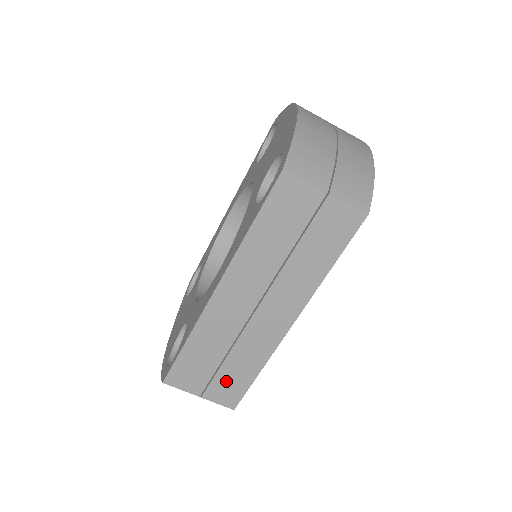
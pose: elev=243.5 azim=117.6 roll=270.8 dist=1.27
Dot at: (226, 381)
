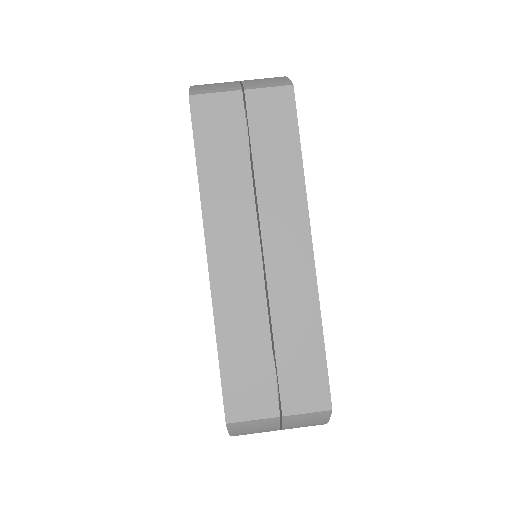
Dot at: (295, 371)
